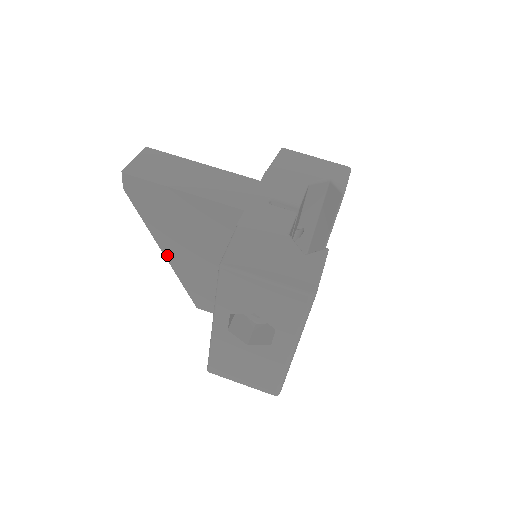
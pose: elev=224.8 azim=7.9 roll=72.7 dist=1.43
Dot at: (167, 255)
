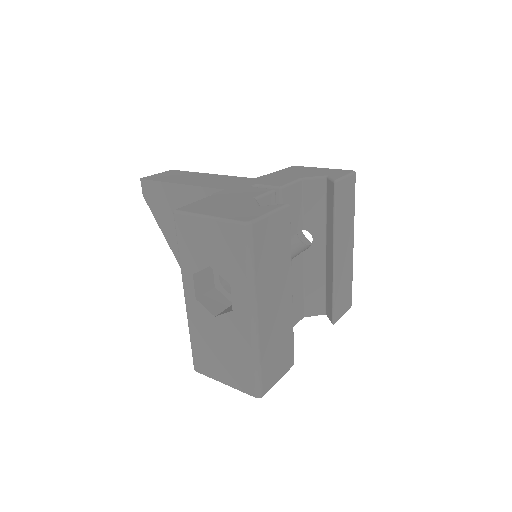
Dot at: (179, 261)
